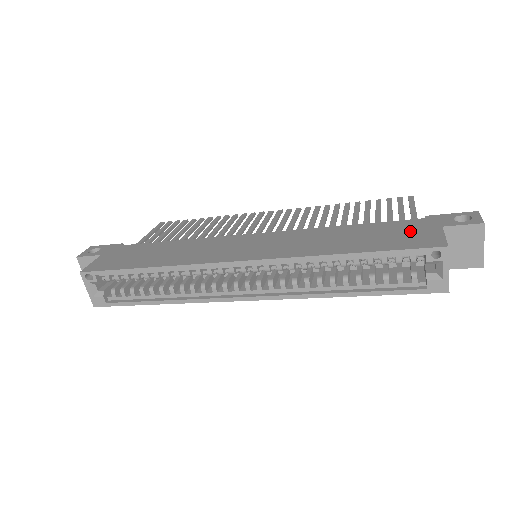
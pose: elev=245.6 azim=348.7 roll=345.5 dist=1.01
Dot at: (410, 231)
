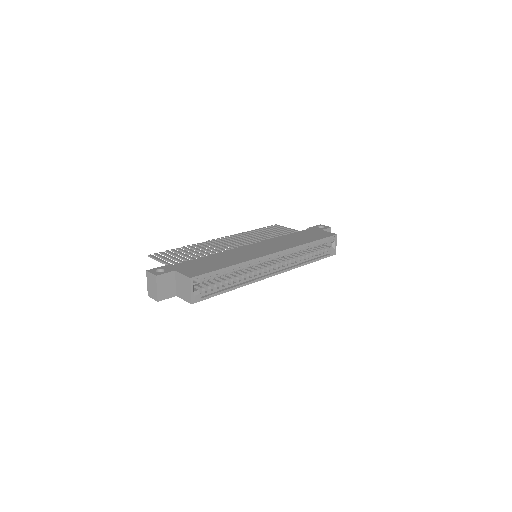
Dot at: (315, 233)
